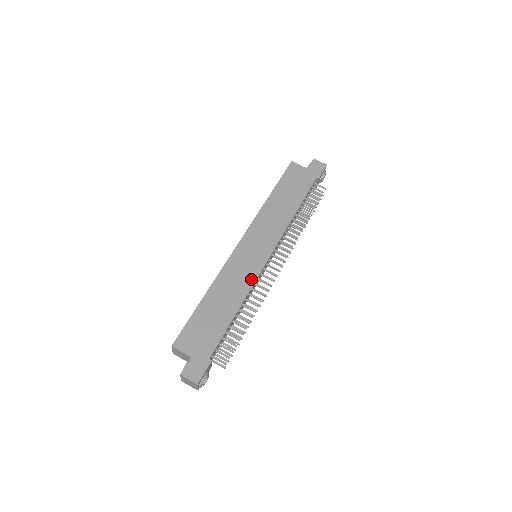
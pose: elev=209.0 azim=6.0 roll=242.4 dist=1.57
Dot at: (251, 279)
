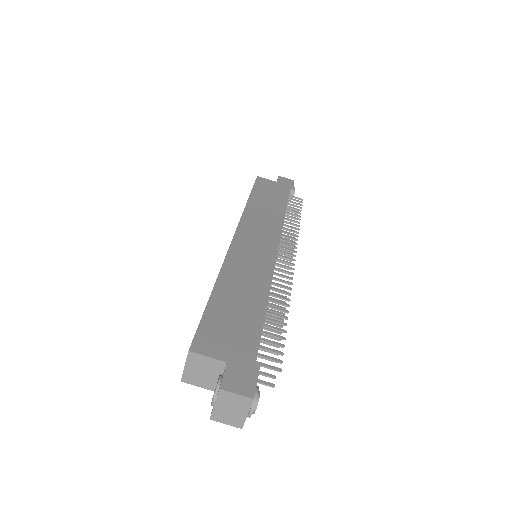
Dot at: (267, 269)
